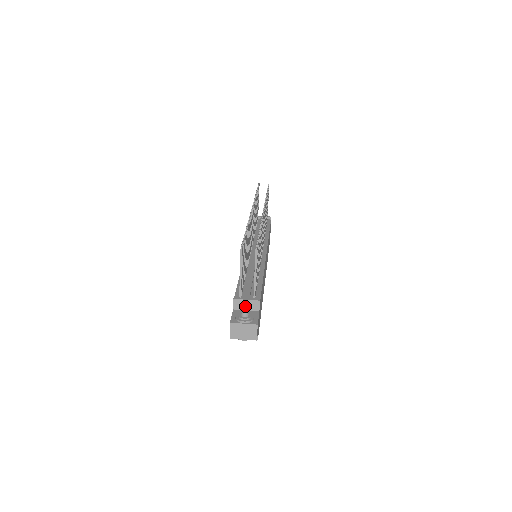
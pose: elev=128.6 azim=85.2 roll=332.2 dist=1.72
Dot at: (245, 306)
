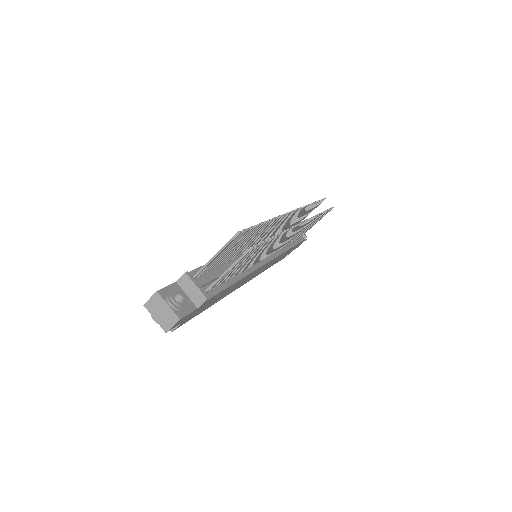
Dot at: (190, 290)
